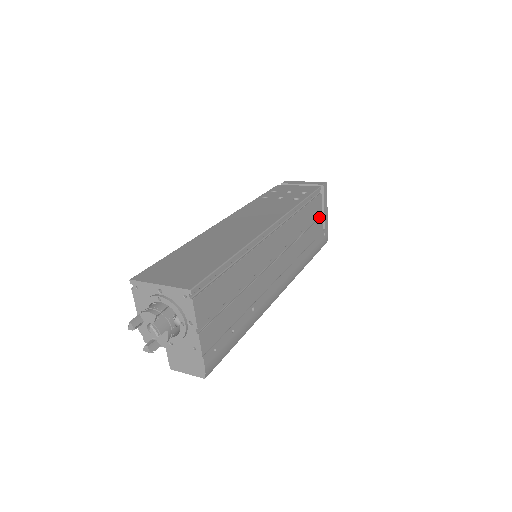
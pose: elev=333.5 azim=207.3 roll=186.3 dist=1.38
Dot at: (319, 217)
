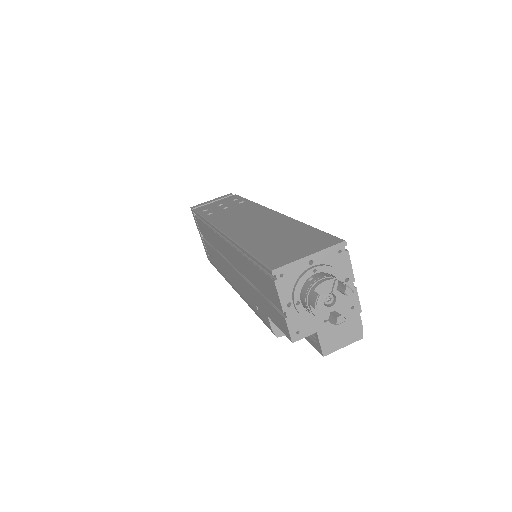
Dot at: occluded
